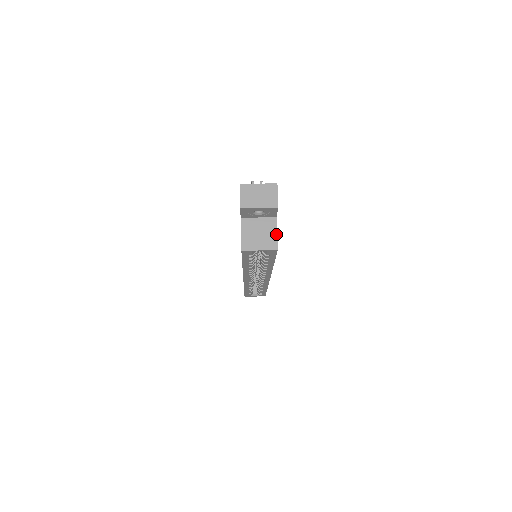
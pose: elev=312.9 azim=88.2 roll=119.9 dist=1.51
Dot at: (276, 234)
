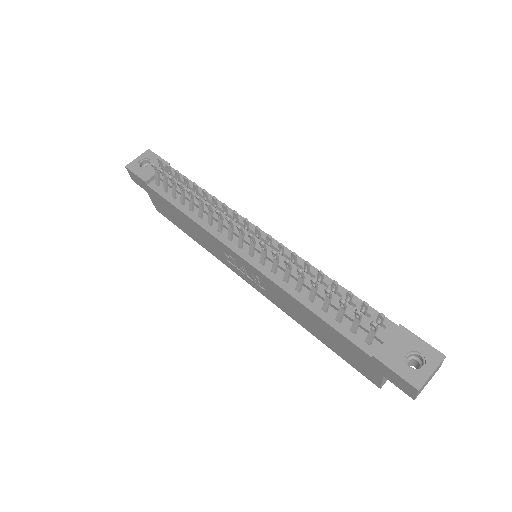
Dot at: occluded
